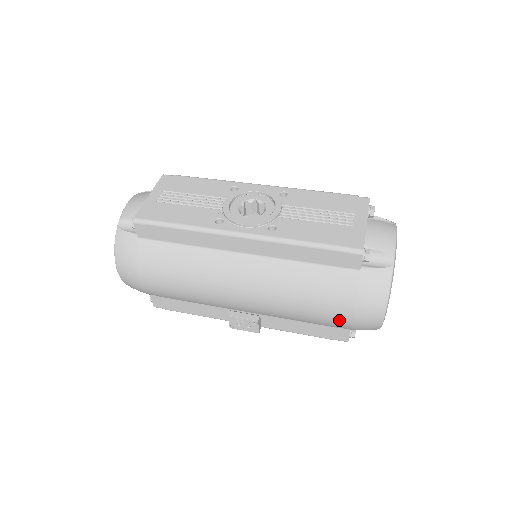
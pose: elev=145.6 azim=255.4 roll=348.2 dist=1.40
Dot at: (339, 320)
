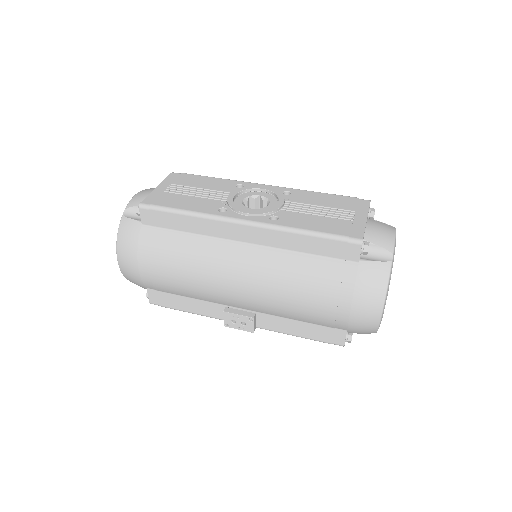
Dot at: (336, 317)
